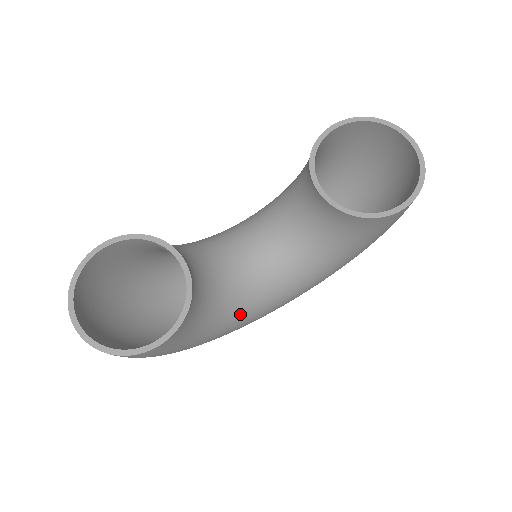
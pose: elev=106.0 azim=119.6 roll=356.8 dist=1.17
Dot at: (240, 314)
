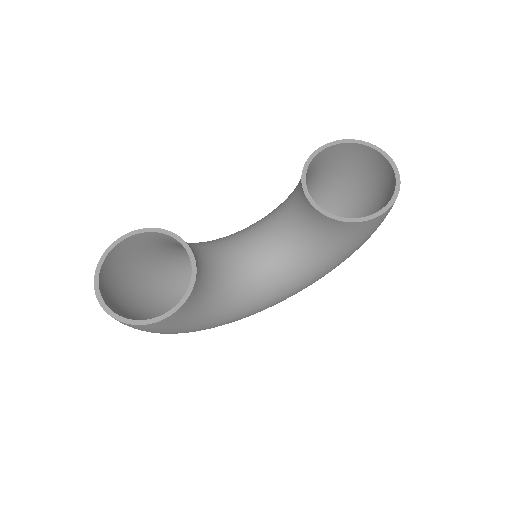
Dot at: (239, 304)
